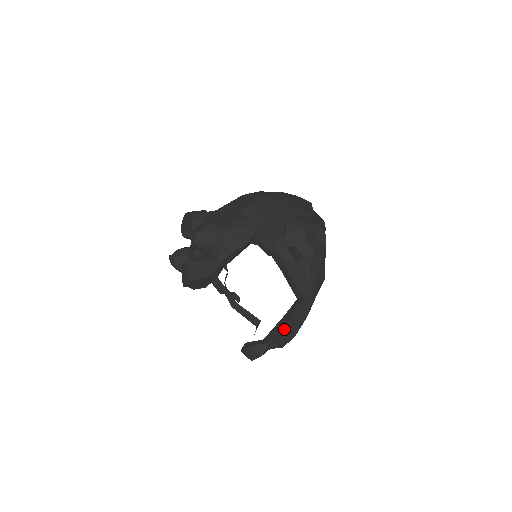
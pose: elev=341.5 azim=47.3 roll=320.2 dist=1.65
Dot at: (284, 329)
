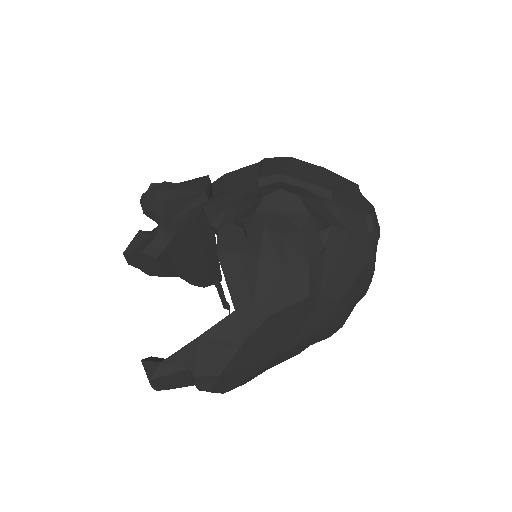
Dot at: (194, 352)
